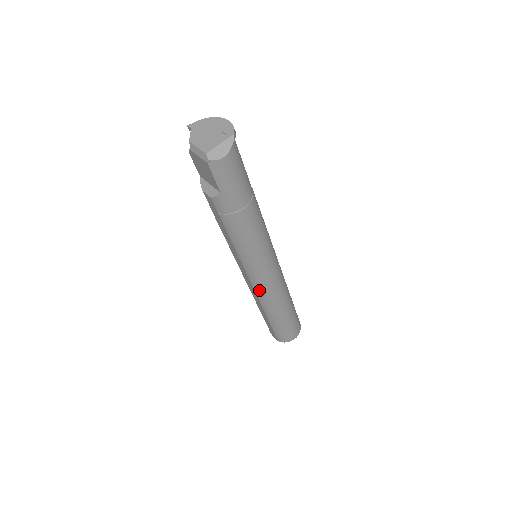
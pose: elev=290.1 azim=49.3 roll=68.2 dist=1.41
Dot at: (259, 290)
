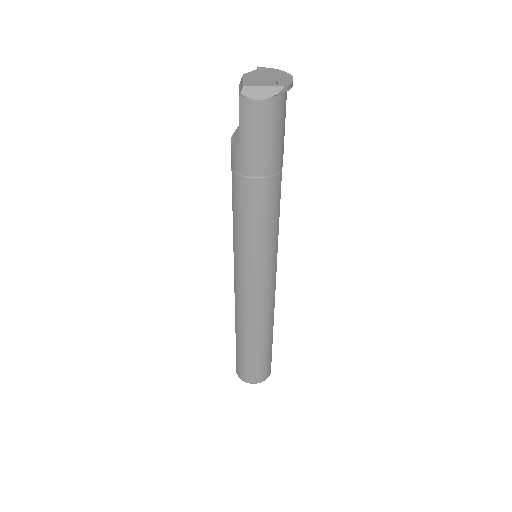
Dot at: (238, 293)
